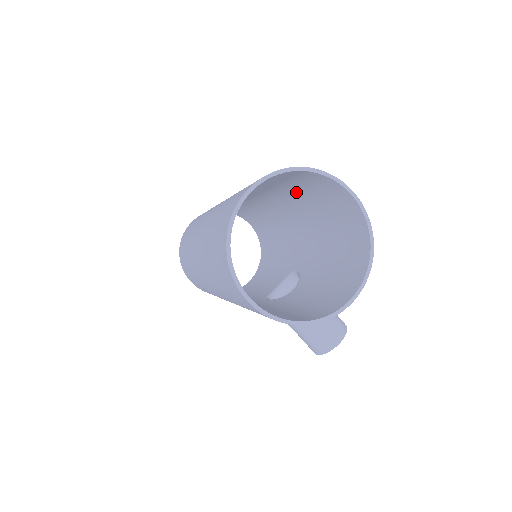
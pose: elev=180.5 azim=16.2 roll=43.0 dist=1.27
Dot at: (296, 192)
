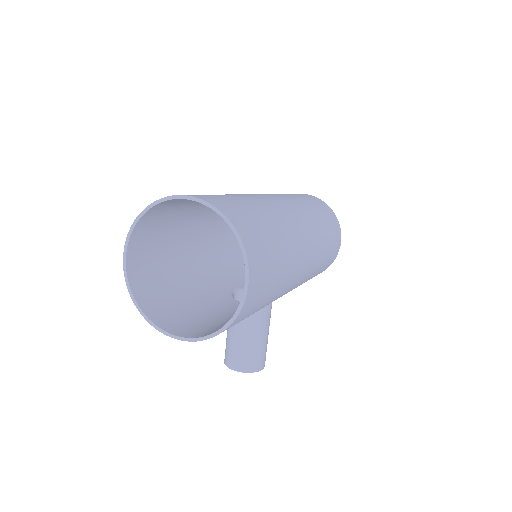
Dot at: (277, 242)
